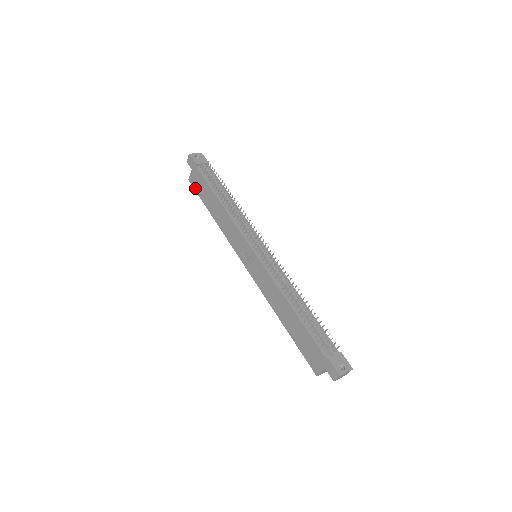
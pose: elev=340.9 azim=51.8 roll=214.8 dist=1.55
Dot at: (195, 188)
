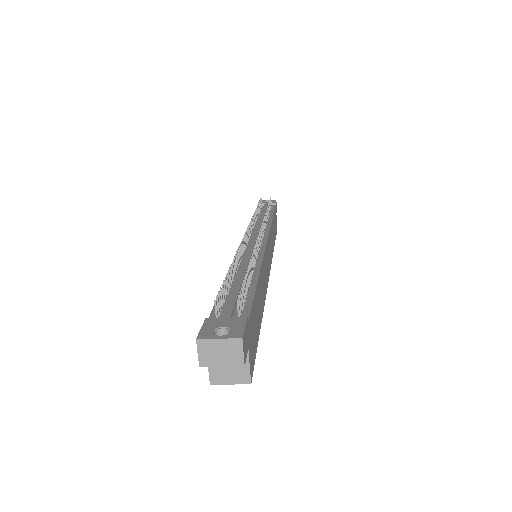
Dot at: occluded
